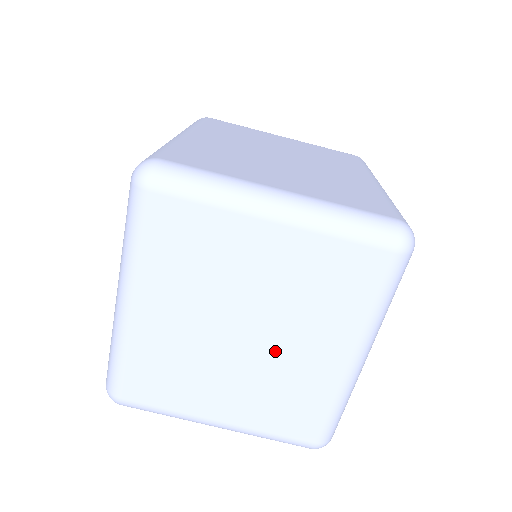
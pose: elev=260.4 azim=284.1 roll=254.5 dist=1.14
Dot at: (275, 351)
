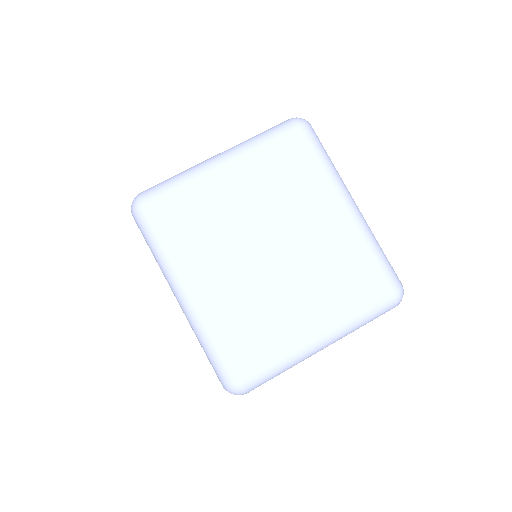
Dot at: (300, 243)
